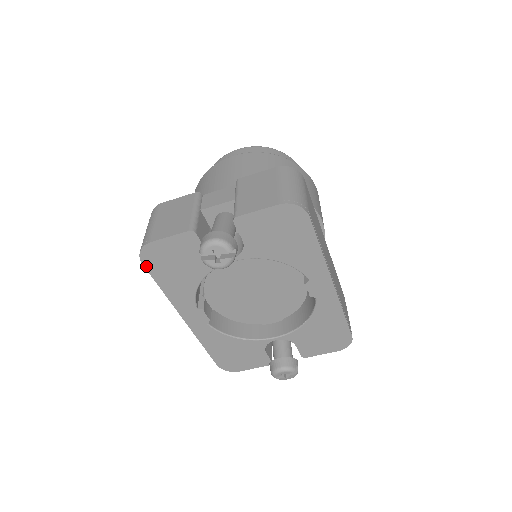
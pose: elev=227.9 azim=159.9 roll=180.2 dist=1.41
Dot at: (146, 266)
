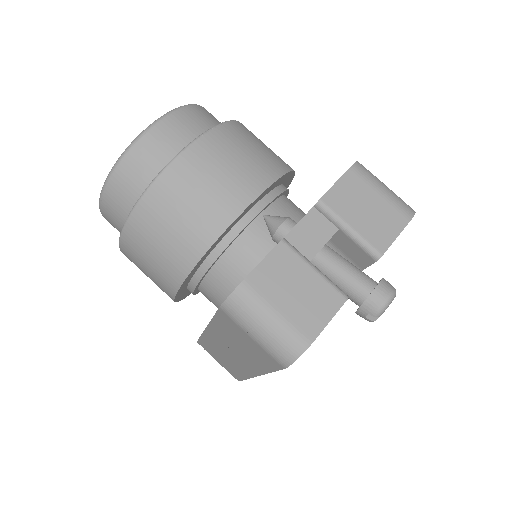
Dot at: (285, 367)
